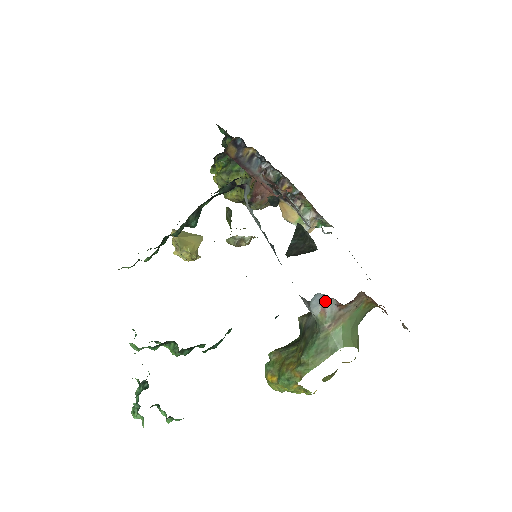
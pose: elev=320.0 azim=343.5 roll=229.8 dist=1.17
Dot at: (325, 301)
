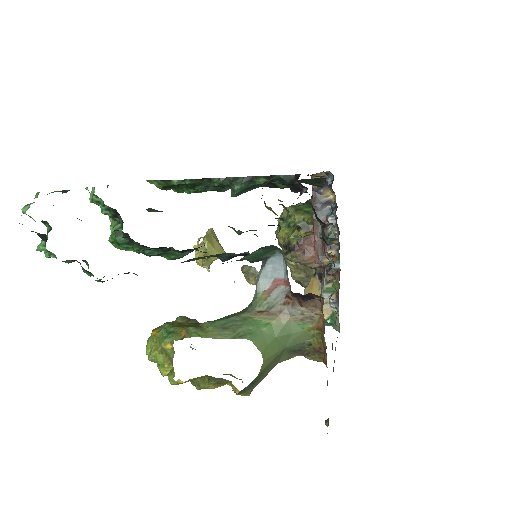
Dot at: (280, 282)
